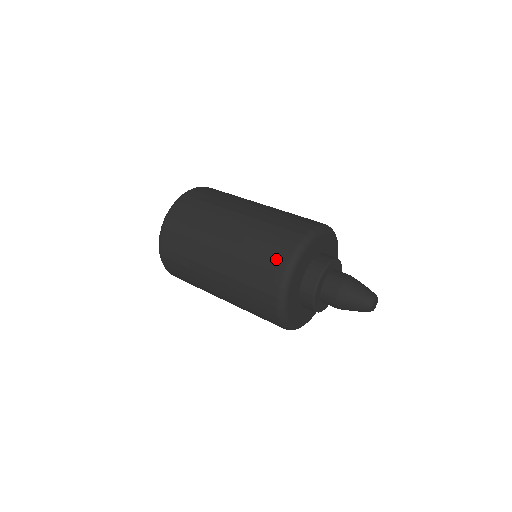
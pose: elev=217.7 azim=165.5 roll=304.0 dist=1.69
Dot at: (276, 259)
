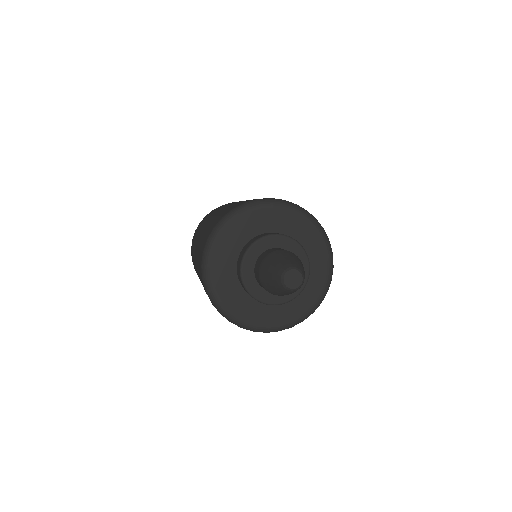
Dot at: occluded
